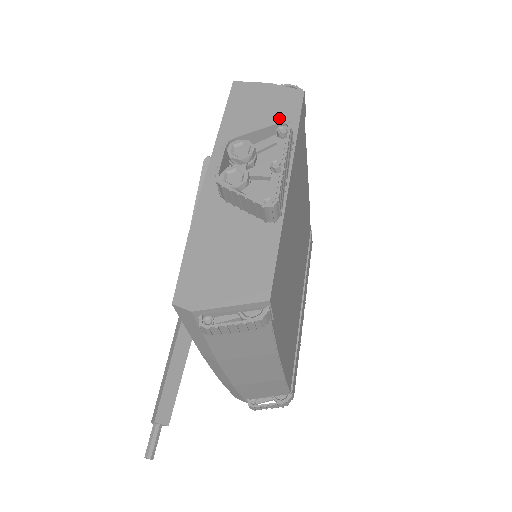
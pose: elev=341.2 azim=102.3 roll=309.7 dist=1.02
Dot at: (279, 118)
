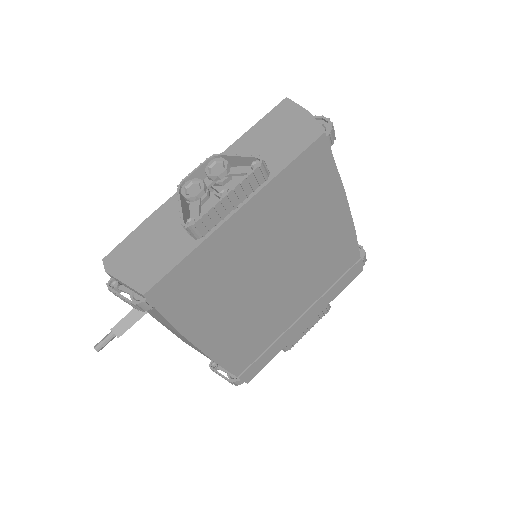
Dot at: (283, 150)
